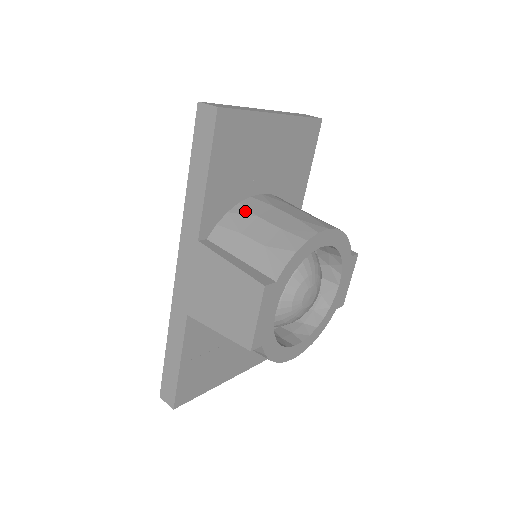
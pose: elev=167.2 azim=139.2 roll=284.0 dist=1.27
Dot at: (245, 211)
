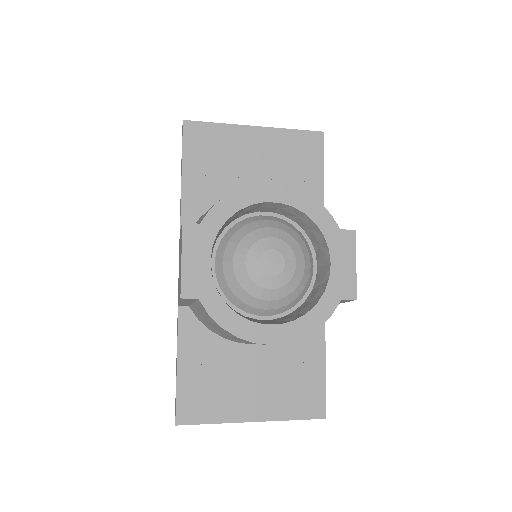
Dot at: occluded
